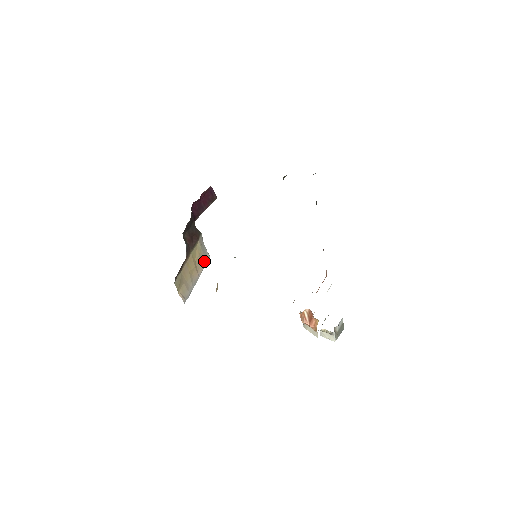
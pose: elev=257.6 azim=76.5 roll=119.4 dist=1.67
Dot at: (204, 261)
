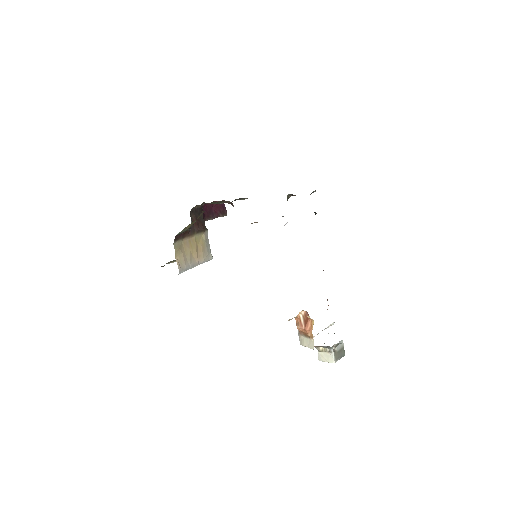
Dot at: (206, 256)
